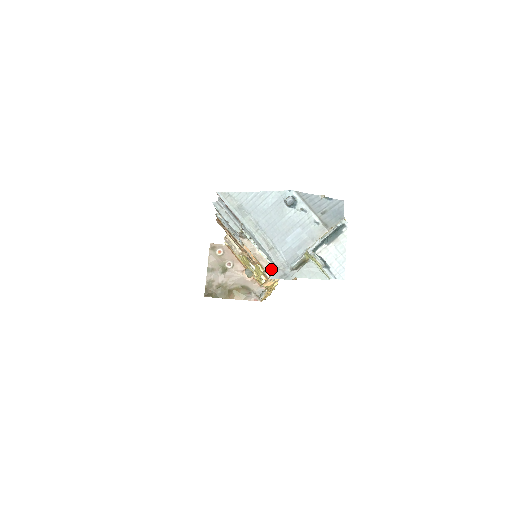
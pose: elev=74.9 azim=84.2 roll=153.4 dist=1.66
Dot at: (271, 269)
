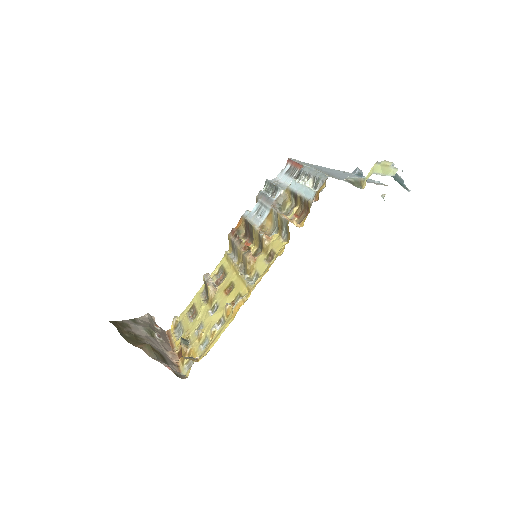
Dot at: occluded
